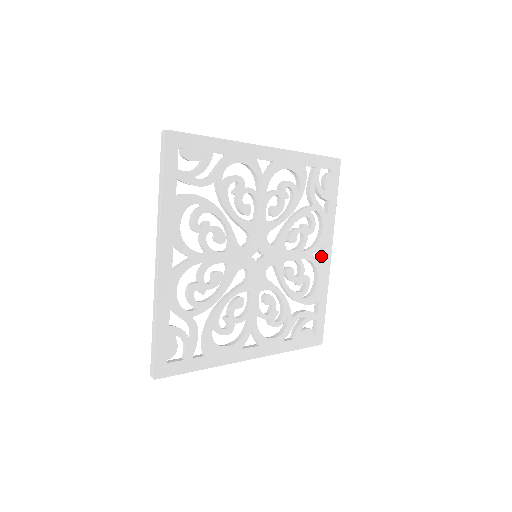
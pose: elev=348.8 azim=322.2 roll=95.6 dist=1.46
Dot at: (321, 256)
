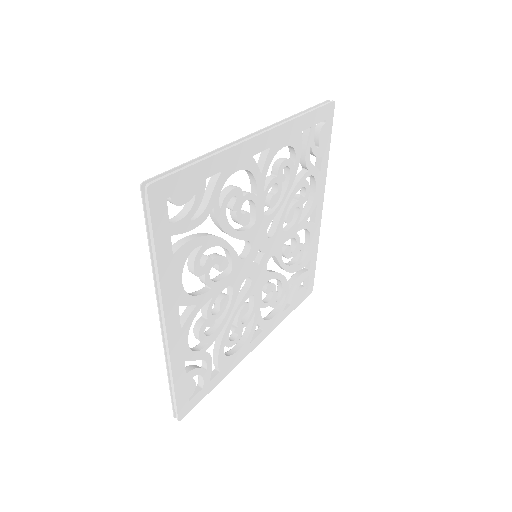
Dot at: (313, 215)
